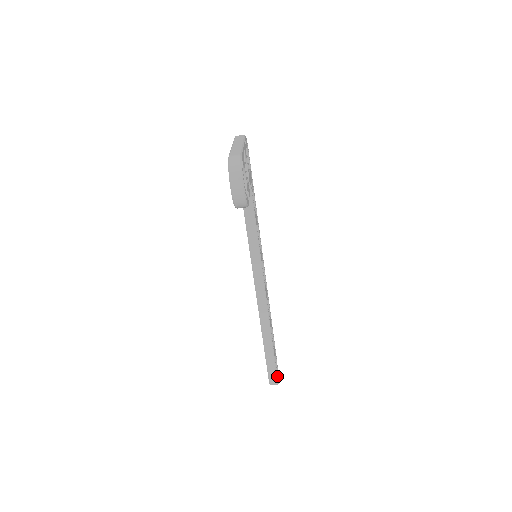
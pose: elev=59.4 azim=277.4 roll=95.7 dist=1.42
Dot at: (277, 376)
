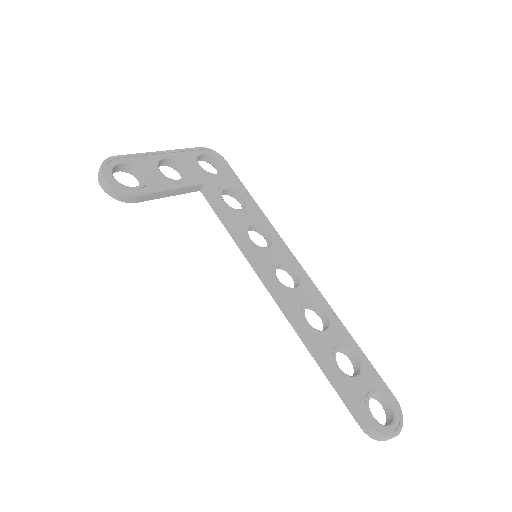
Dot at: (373, 421)
